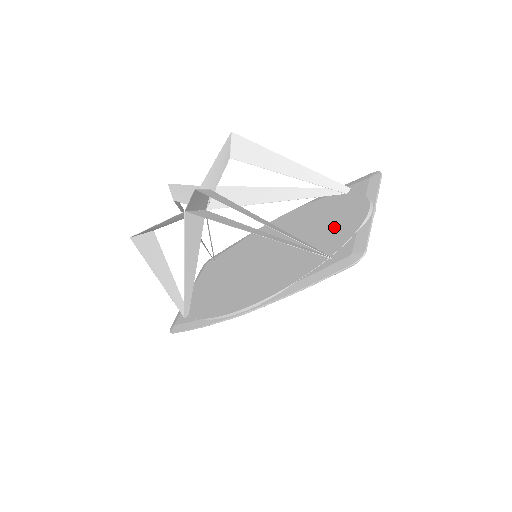
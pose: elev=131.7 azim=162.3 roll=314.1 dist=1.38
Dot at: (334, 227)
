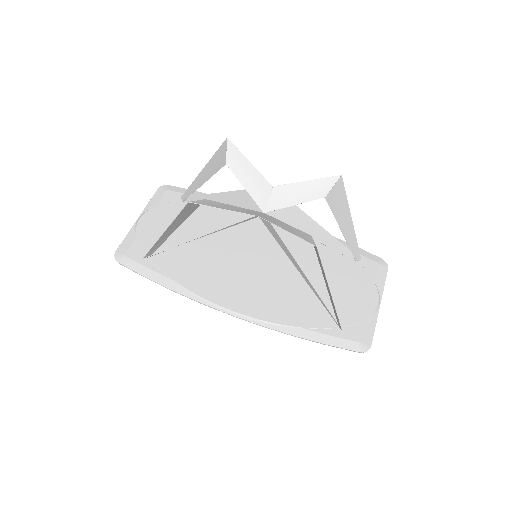
Dot at: (344, 294)
